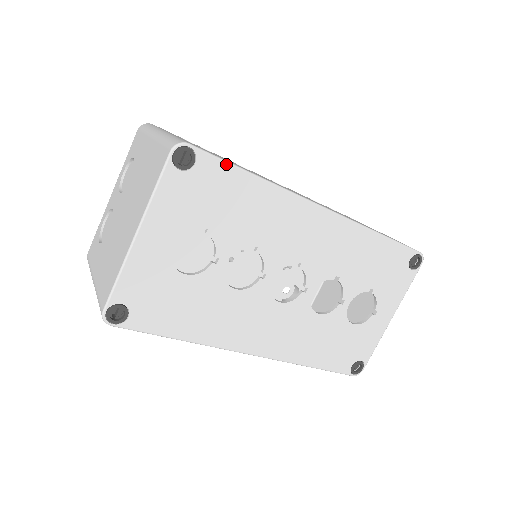
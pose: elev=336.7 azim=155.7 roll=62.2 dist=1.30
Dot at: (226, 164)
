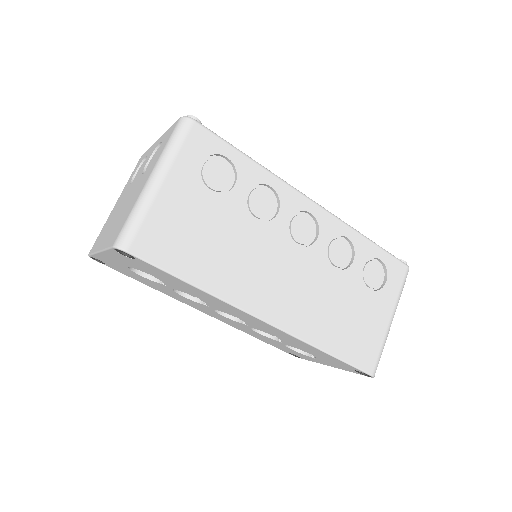
Dot at: (164, 271)
